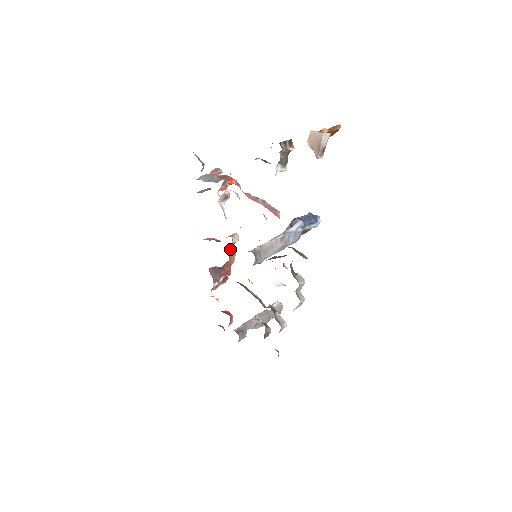
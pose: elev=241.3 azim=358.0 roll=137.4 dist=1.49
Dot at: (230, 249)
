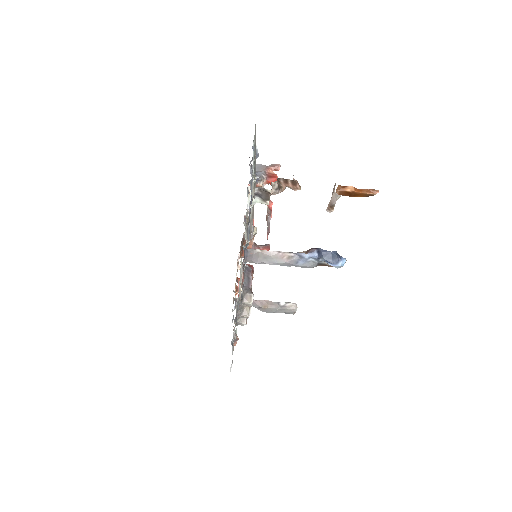
Dot at: occluded
